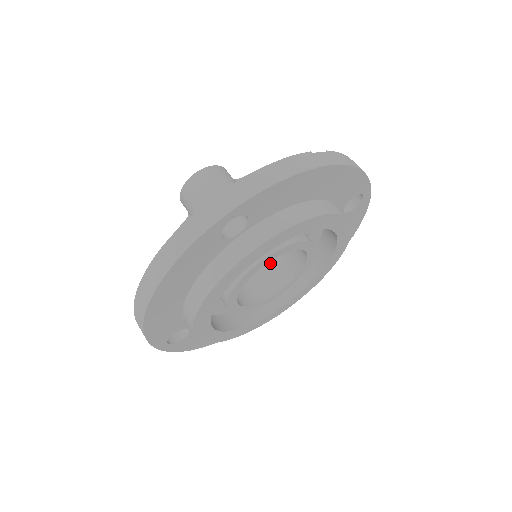
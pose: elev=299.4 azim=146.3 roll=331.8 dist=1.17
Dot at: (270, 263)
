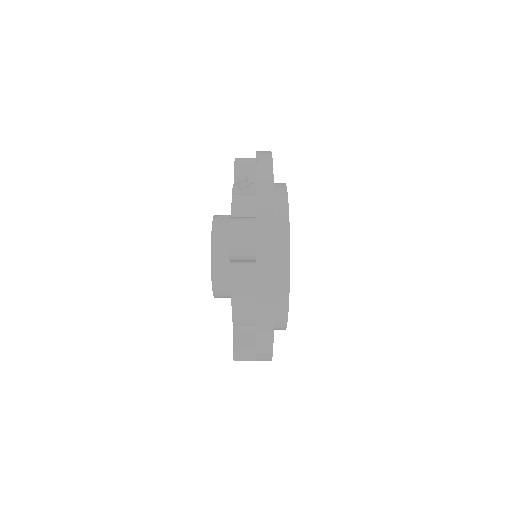
Dot at: occluded
